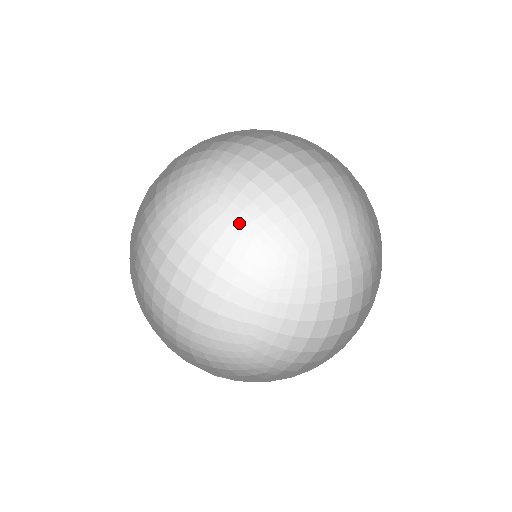
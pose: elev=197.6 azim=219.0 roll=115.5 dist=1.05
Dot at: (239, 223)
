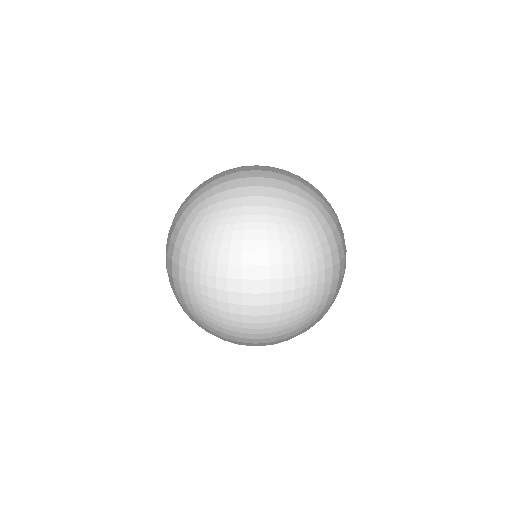
Dot at: (199, 277)
